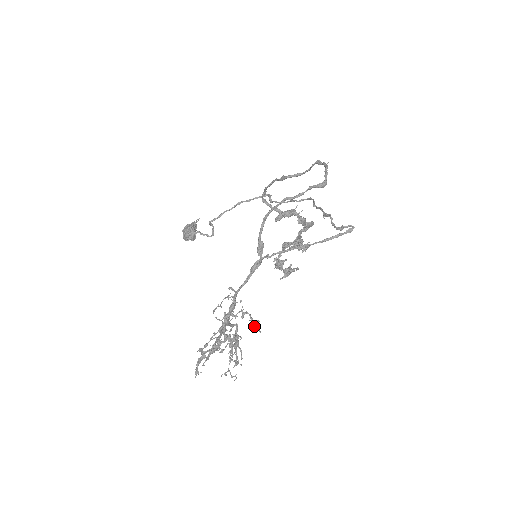
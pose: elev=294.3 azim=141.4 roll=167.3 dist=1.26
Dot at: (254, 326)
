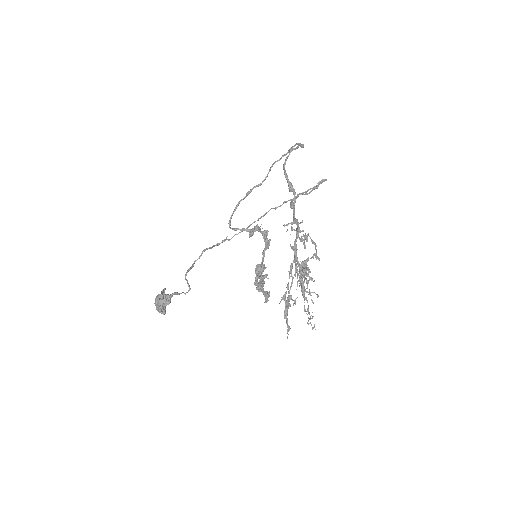
Dot at: (313, 256)
